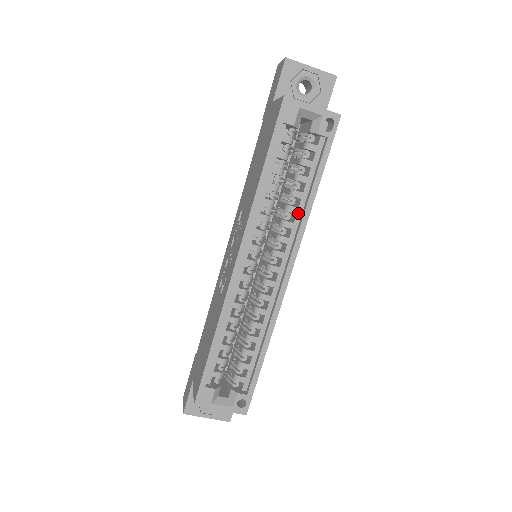
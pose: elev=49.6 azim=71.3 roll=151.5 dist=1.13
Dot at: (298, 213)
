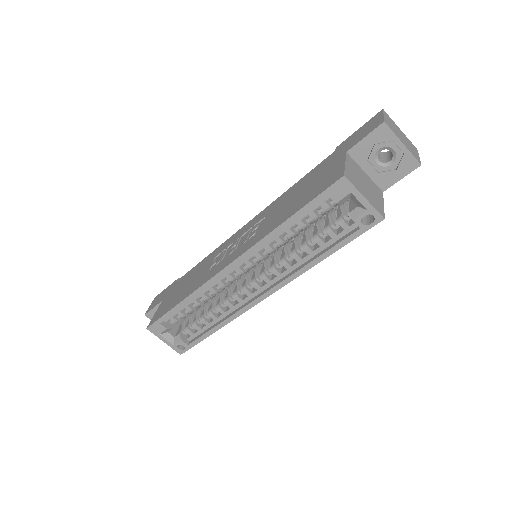
Dot at: (299, 262)
